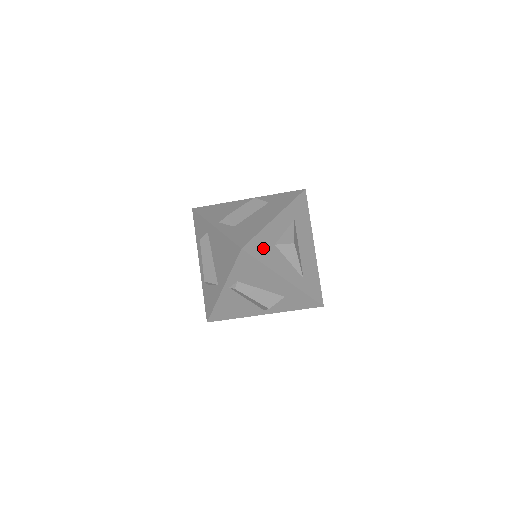
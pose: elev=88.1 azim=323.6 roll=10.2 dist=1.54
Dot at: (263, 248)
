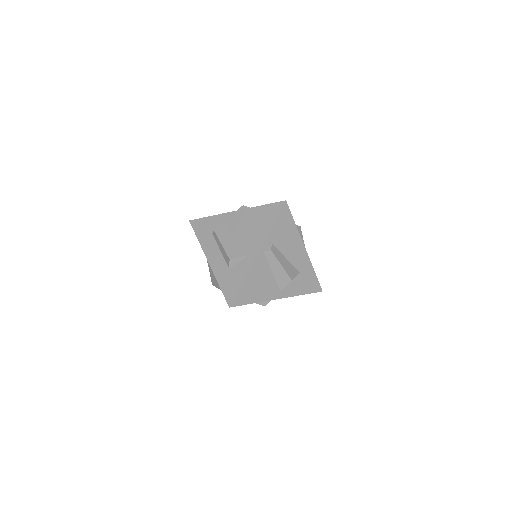
Dot at: occluded
